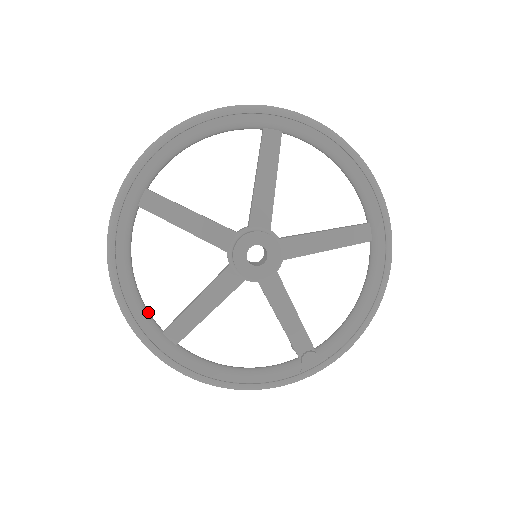
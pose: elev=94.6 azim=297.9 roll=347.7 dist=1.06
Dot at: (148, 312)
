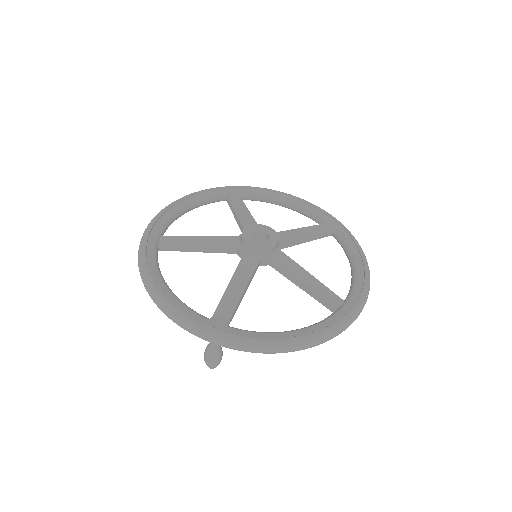
Dot at: (168, 226)
